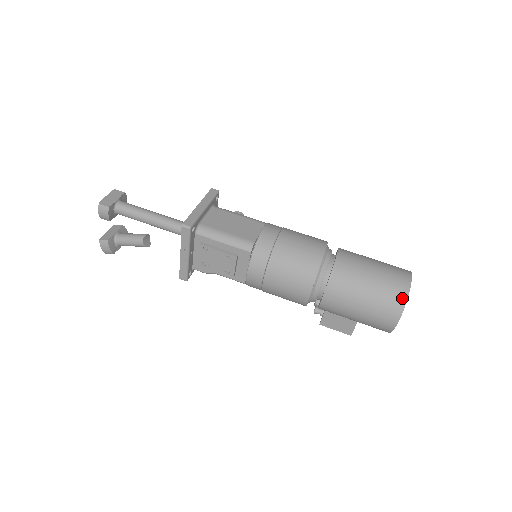
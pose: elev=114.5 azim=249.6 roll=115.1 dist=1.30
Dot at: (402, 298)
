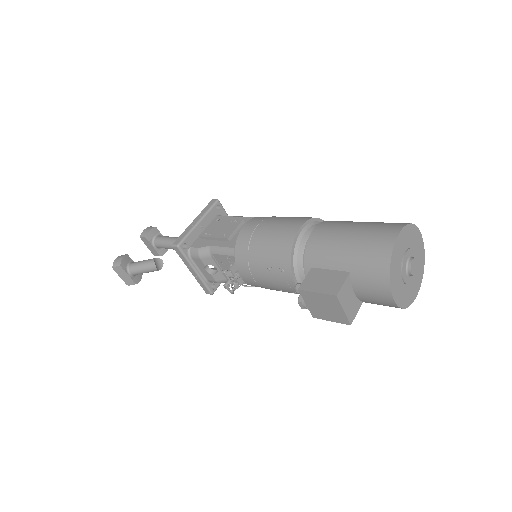
Dot at: occluded
